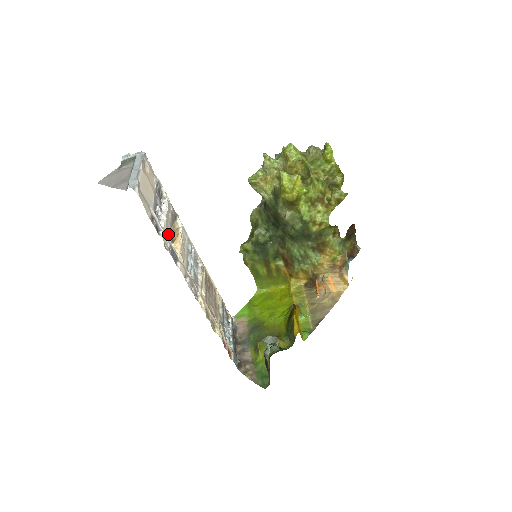
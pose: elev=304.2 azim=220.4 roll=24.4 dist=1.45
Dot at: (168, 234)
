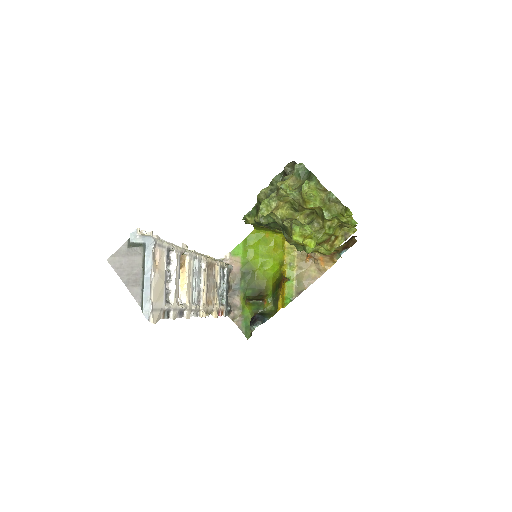
Dot at: (177, 298)
